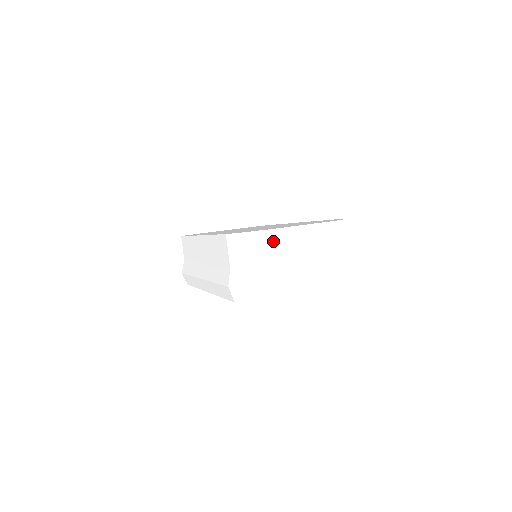
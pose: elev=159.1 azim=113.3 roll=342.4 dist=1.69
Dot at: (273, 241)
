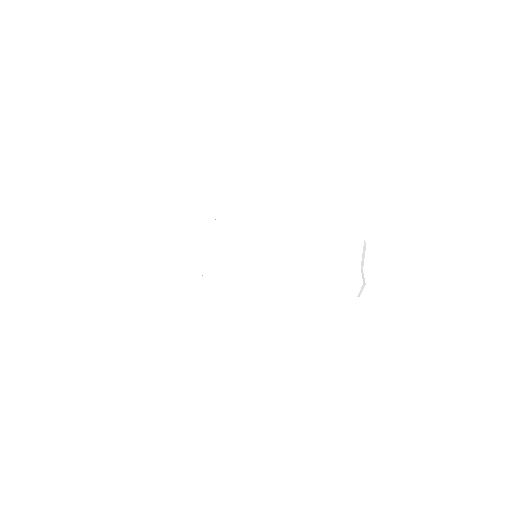
Dot at: (361, 248)
